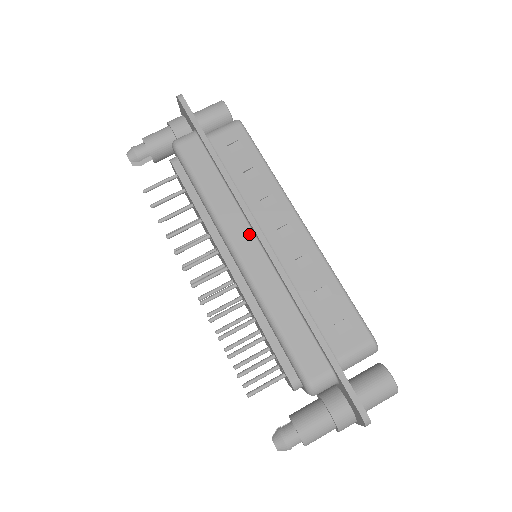
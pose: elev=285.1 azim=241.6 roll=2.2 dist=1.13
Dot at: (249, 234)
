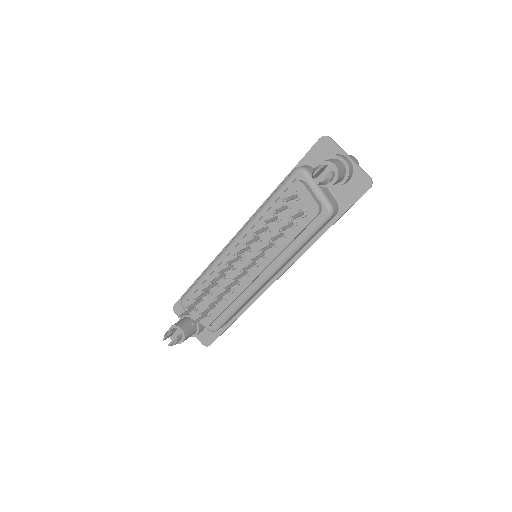
Dot at: occluded
